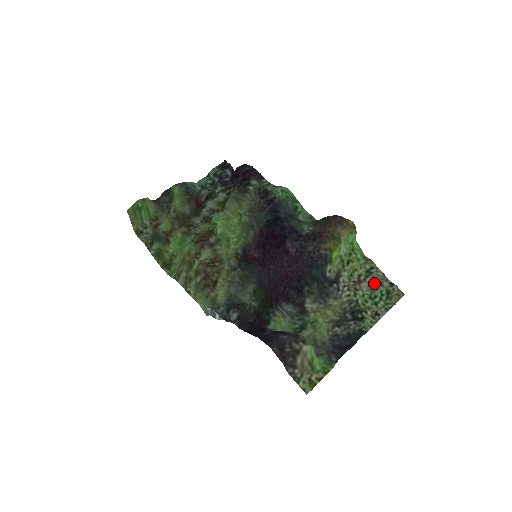
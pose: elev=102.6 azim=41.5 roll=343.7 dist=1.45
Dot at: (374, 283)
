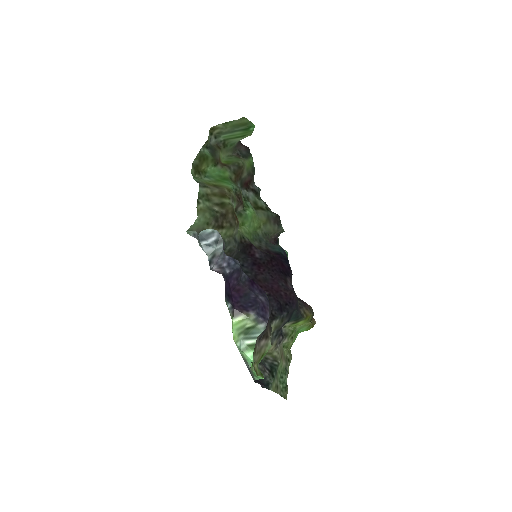
Dot at: (286, 369)
